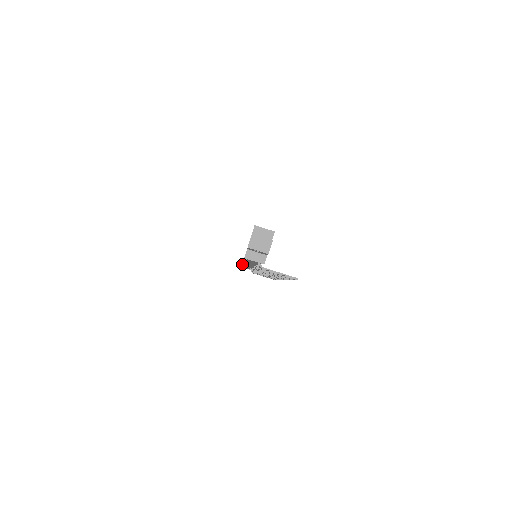
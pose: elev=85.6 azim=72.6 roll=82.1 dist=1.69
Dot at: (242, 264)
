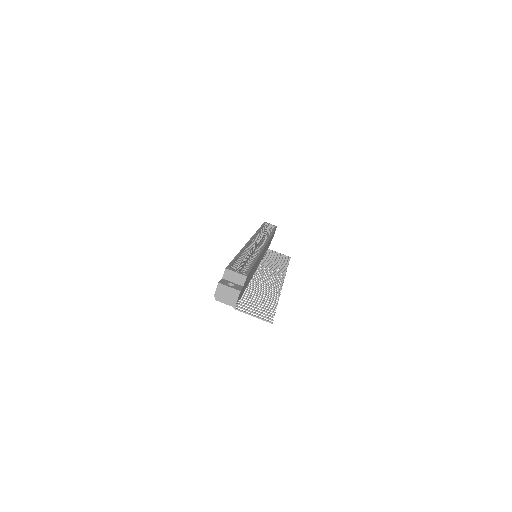
Dot at: occluded
